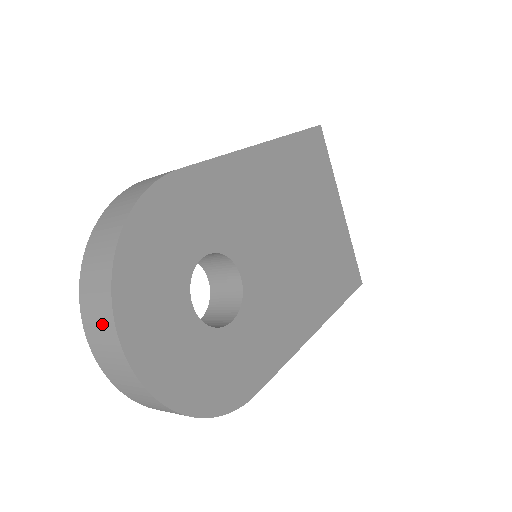
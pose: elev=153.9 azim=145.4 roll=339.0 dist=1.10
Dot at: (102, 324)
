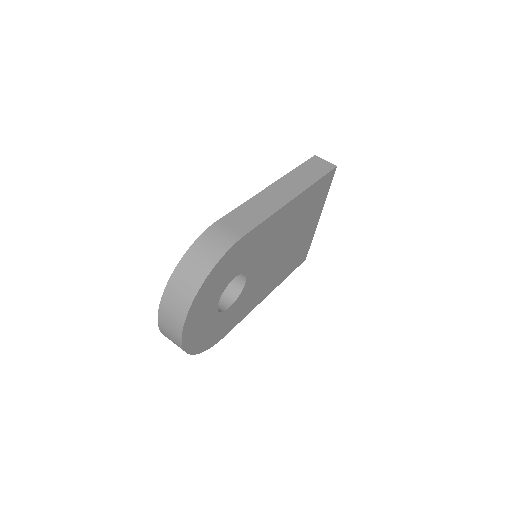
Dot at: (174, 318)
